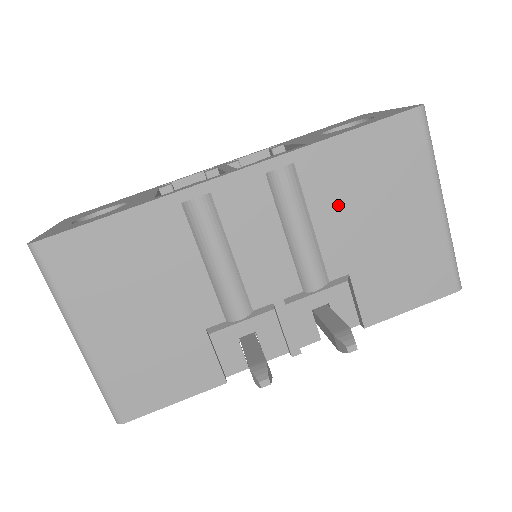
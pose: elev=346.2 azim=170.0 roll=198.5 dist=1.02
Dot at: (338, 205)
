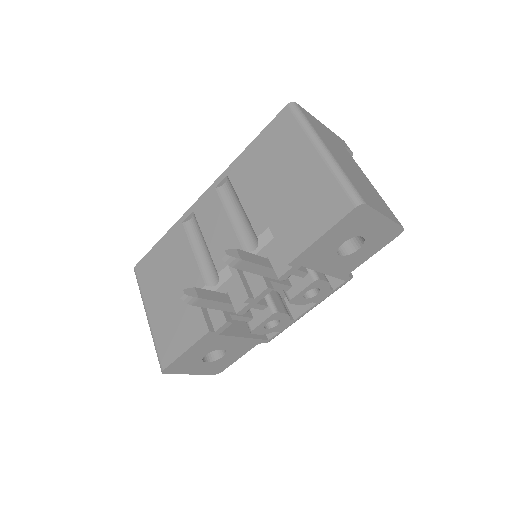
Dot at: (253, 186)
